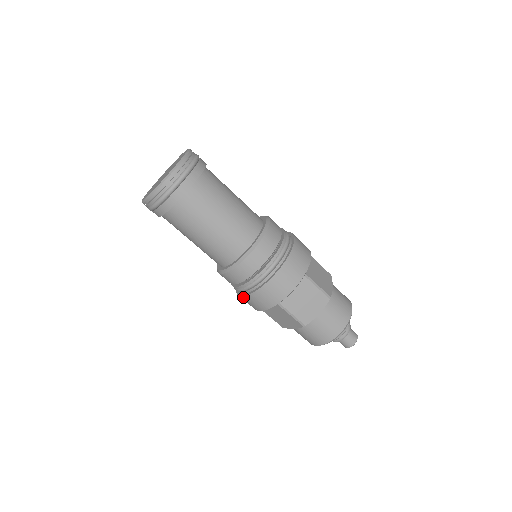
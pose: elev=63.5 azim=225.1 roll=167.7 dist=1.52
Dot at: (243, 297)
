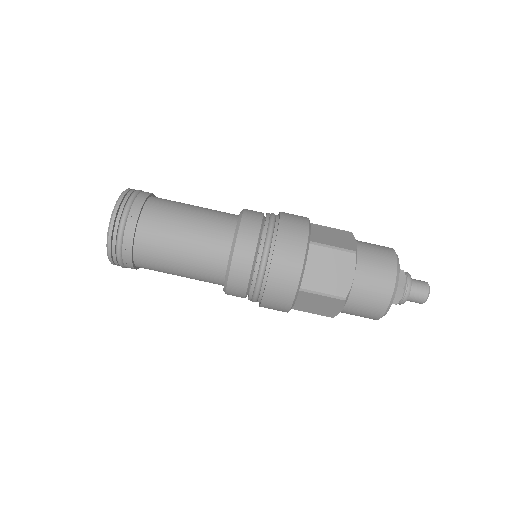
Dot at: (262, 304)
